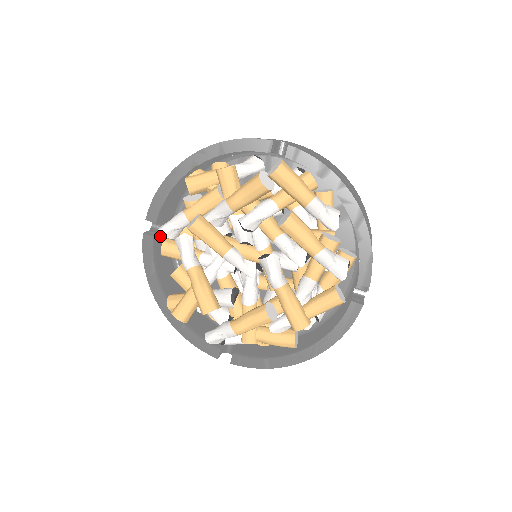
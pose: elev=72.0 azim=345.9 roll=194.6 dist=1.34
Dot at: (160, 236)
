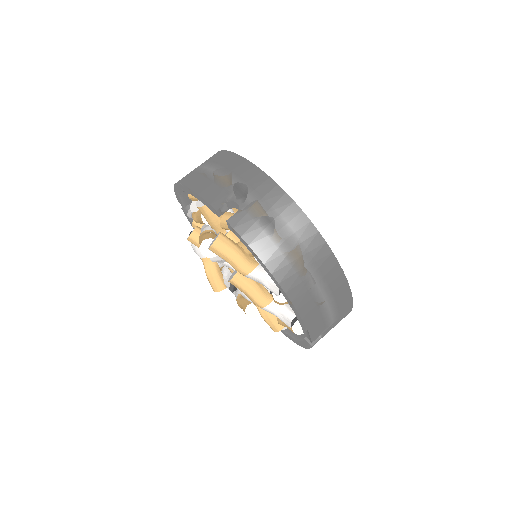
Dot at: occluded
